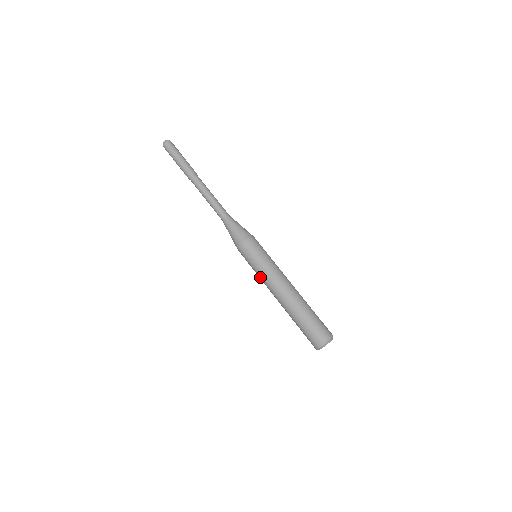
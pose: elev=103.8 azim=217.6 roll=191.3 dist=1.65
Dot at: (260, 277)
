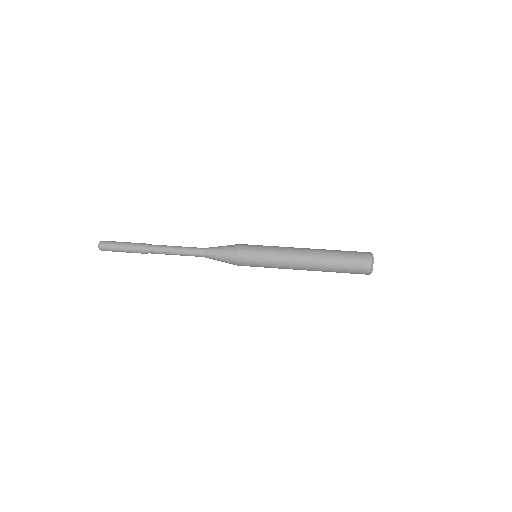
Dot at: (275, 267)
